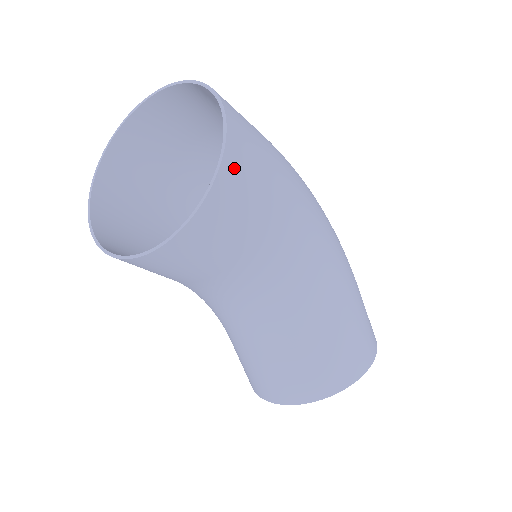
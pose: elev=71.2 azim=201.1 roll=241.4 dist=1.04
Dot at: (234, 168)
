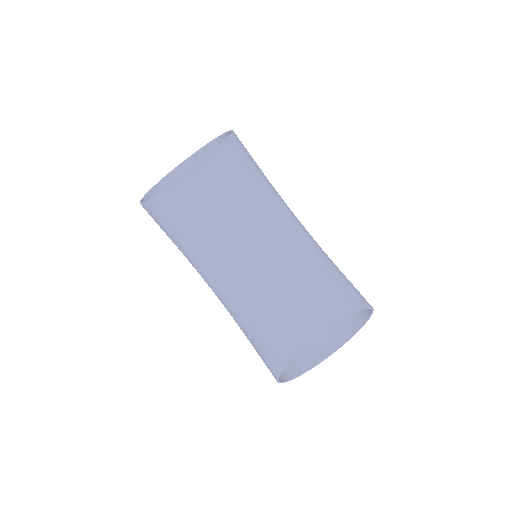
Dot at: (239, 140)
